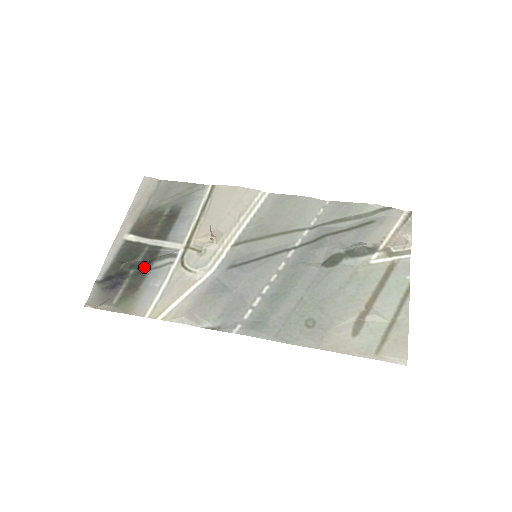
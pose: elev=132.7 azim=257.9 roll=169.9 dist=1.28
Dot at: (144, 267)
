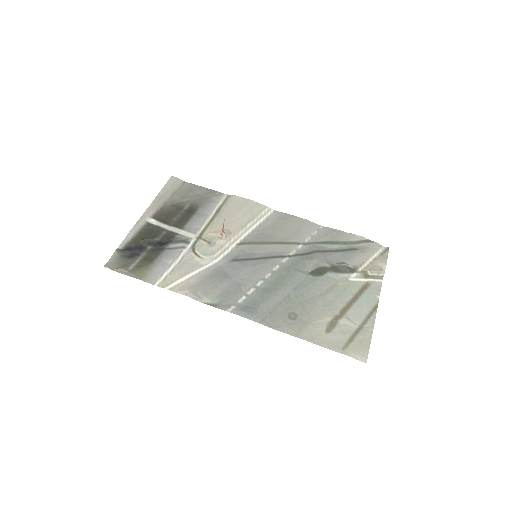
Dot at: (160, 246)
